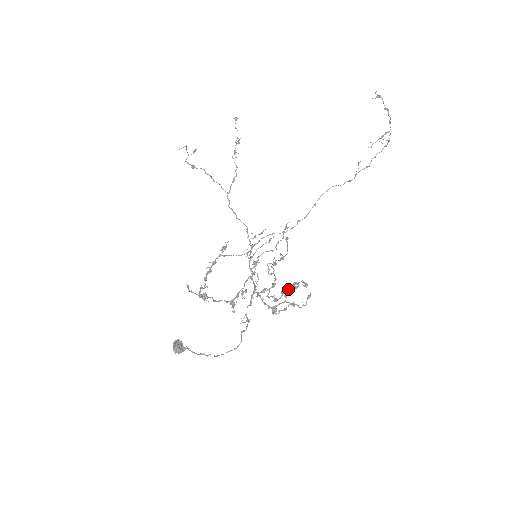
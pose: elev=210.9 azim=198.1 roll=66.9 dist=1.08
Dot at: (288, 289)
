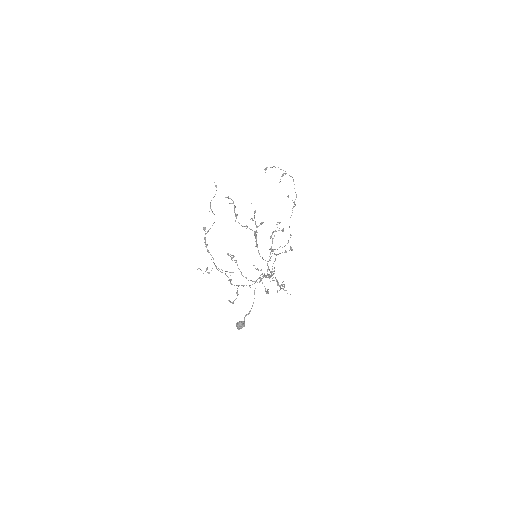
Dot at: occluded
